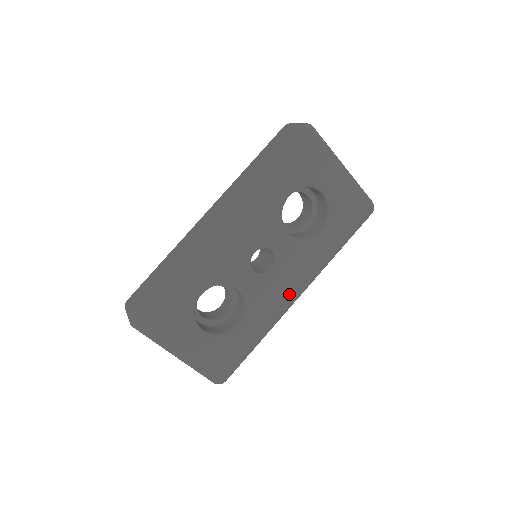
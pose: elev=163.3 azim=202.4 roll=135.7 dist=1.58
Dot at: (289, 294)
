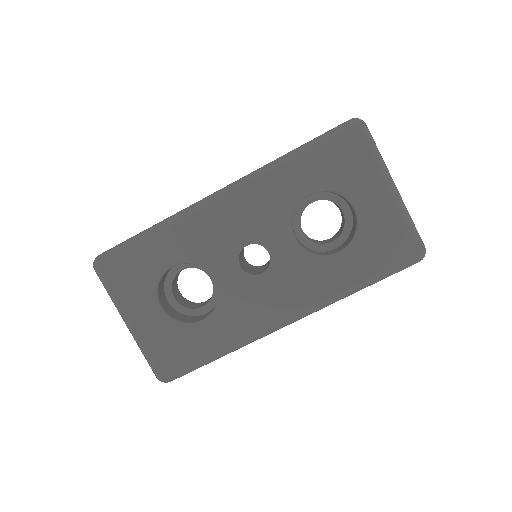
Dot at: (274, 314)
